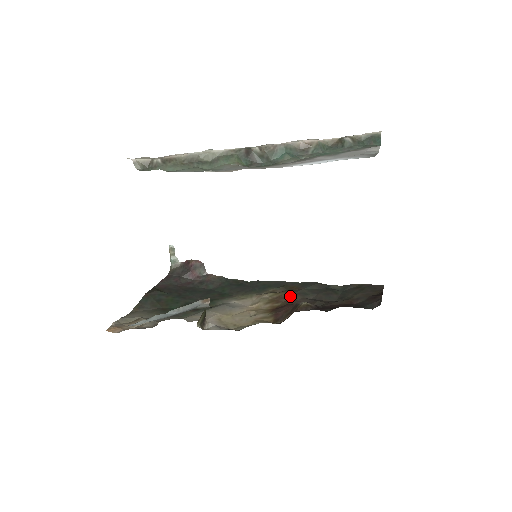
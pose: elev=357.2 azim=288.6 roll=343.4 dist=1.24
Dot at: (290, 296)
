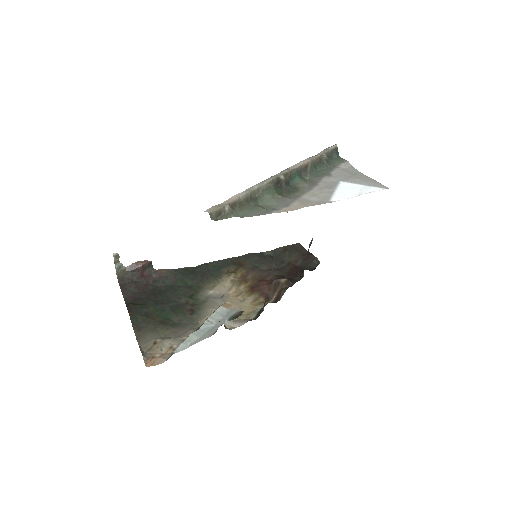
Dot at: (250, 273)
